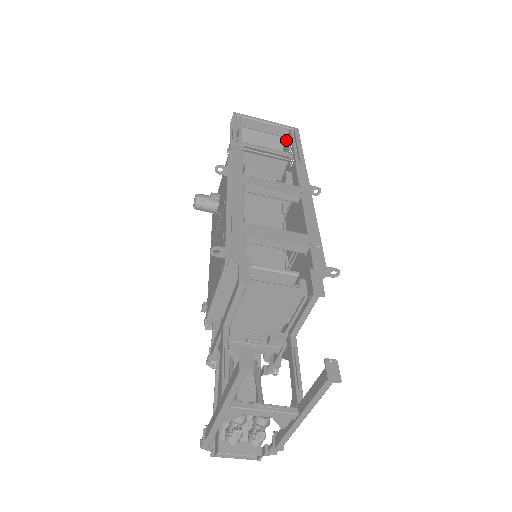
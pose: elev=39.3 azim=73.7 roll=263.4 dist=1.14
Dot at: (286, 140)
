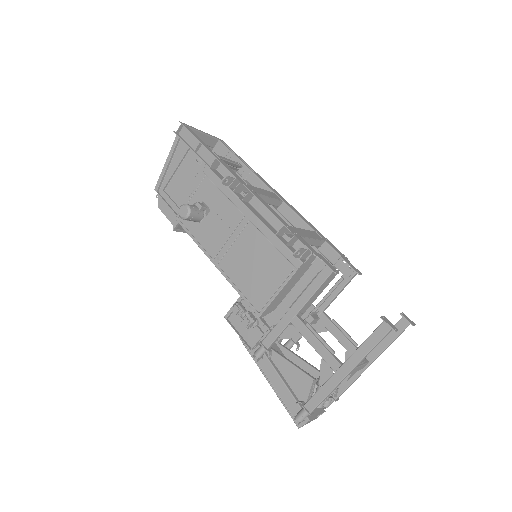
Dot at: (214, 150)
